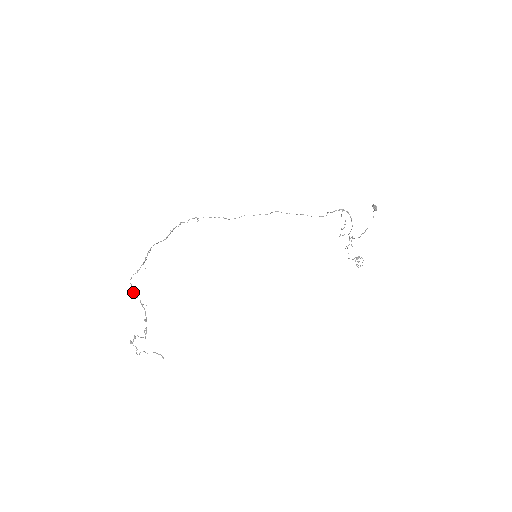
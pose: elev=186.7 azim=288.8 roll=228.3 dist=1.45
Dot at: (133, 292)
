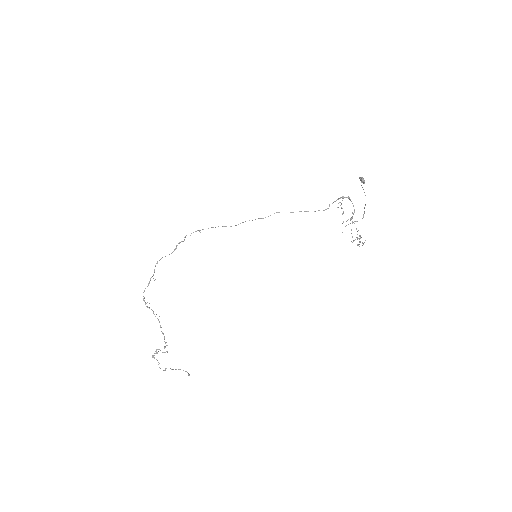
Dot at: (145, 303)
